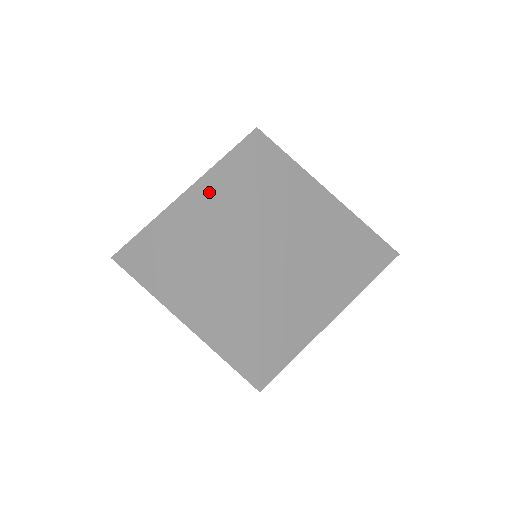
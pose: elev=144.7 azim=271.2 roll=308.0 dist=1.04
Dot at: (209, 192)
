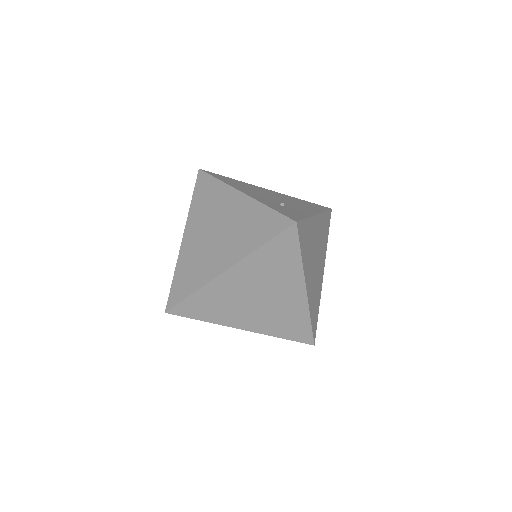
Dot at: occluded
